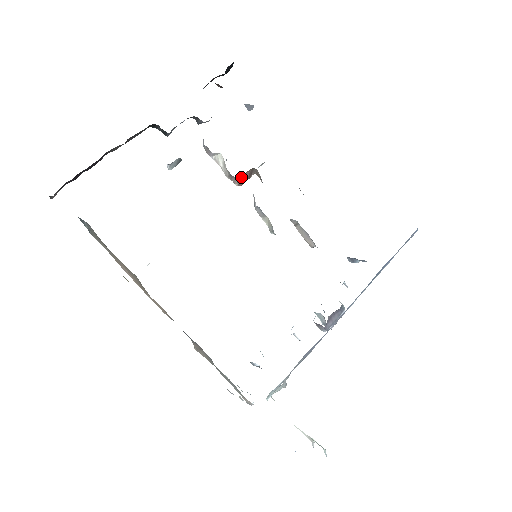
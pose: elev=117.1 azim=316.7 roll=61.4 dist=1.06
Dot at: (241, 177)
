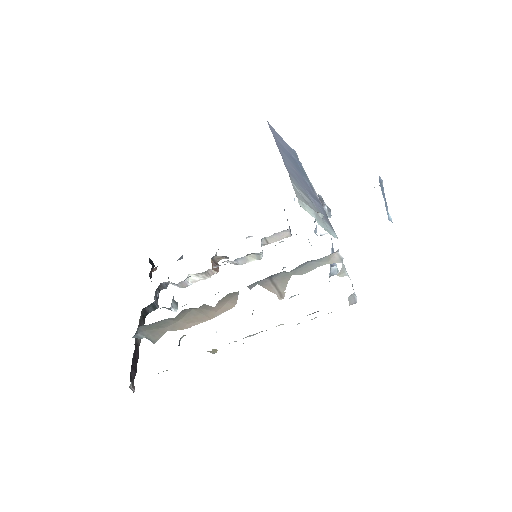
Dot at: (212, 268)
